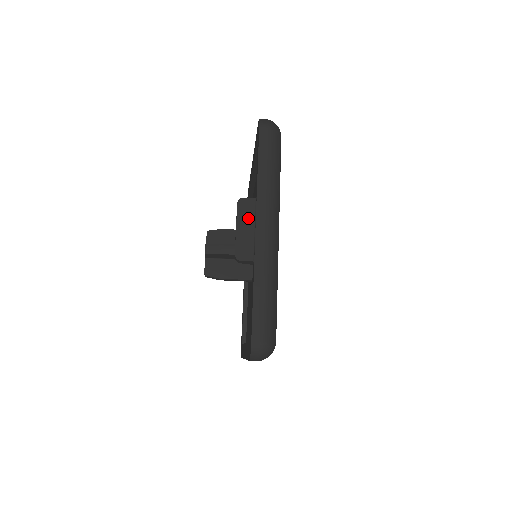
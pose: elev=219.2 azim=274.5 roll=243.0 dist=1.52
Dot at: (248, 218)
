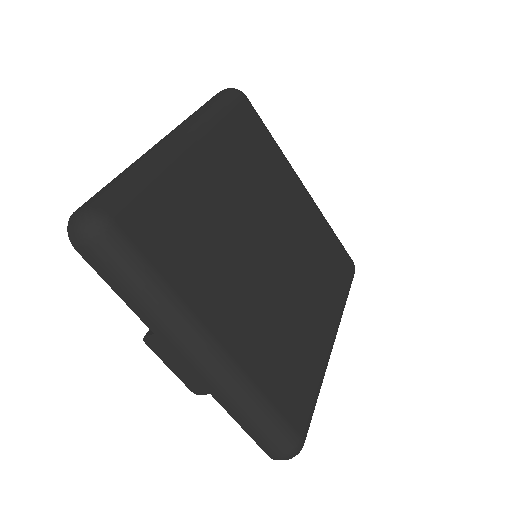
Dot at: (169, 356)
